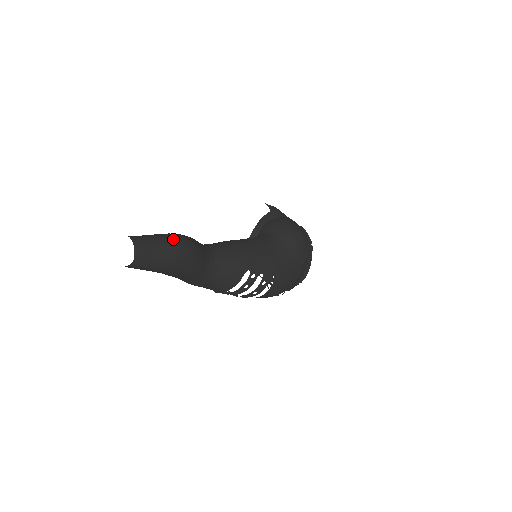
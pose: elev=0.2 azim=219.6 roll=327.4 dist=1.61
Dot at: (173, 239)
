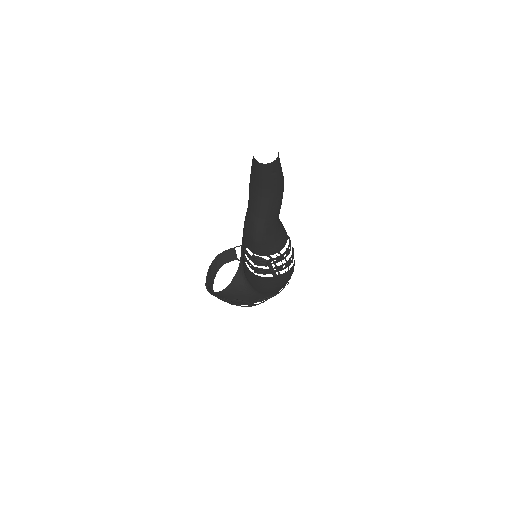
Dot at: occluded
